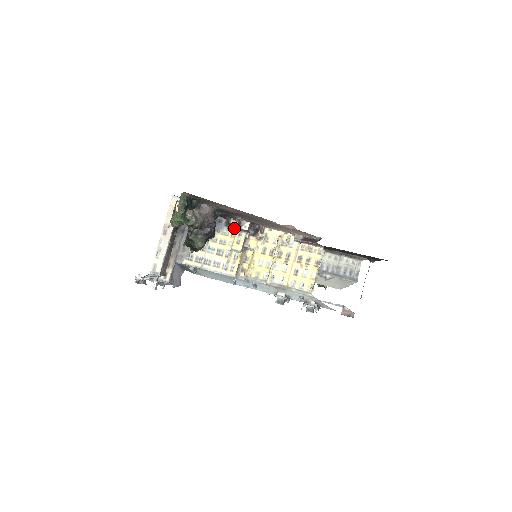
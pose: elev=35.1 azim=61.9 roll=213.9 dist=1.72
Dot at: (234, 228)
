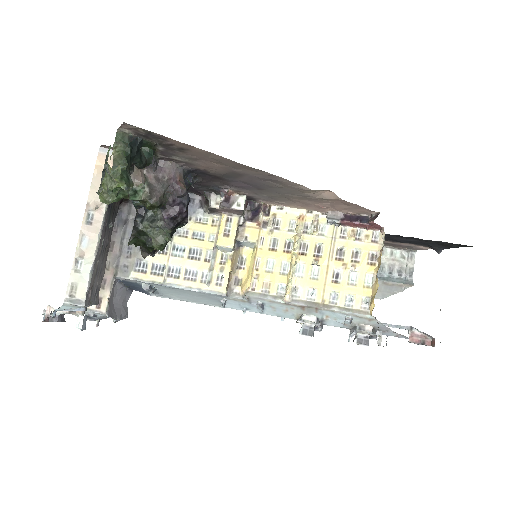
Dot at: (217, 209)
